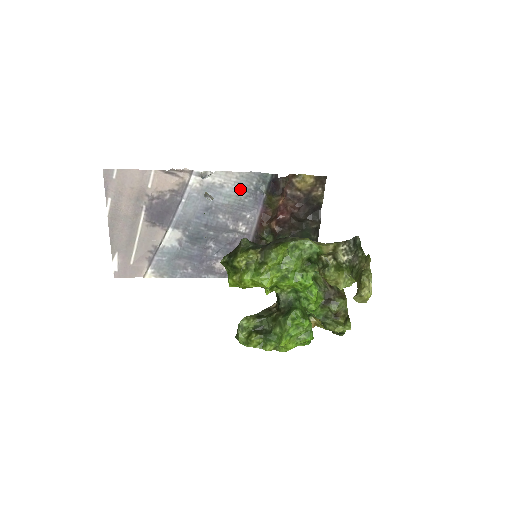
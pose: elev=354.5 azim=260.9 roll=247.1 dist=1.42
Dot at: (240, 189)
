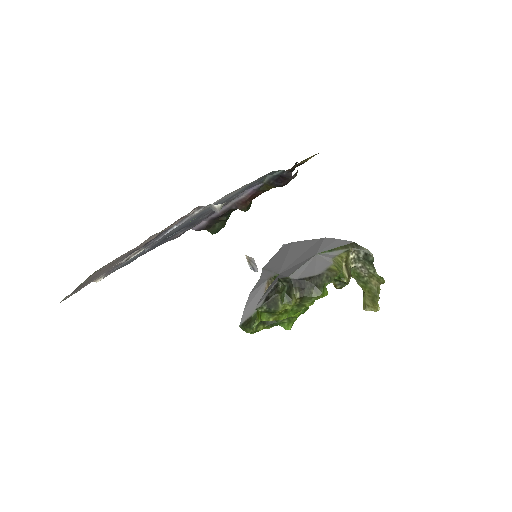
Dot at: (241, 190)
